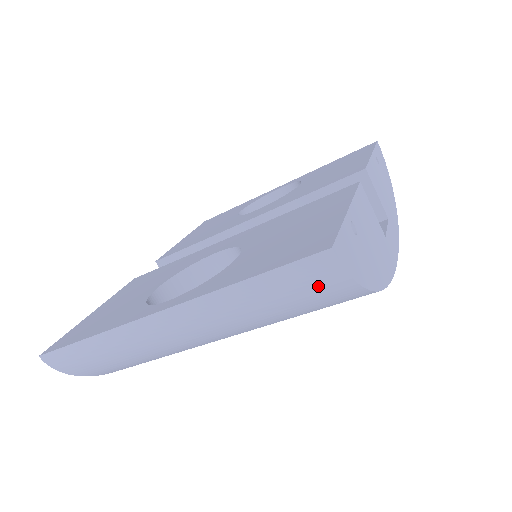
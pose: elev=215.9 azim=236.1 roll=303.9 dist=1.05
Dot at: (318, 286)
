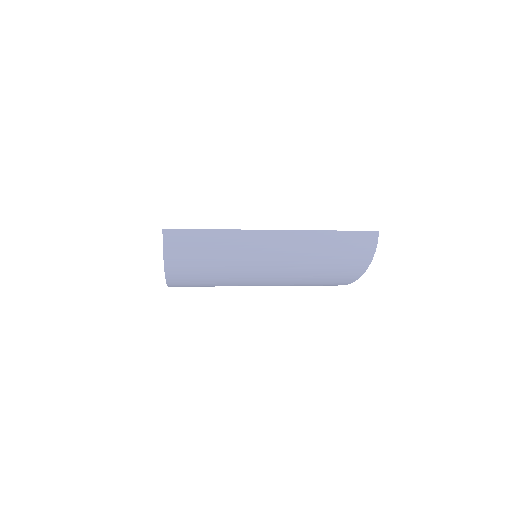
Dot at: (361, 248)
